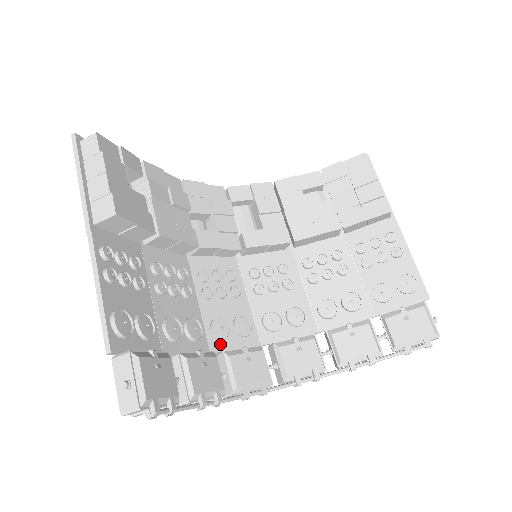
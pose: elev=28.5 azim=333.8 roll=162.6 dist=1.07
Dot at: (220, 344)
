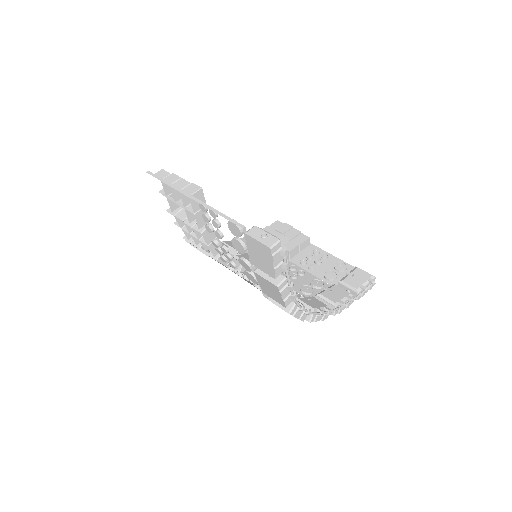
Dot at: occluded
